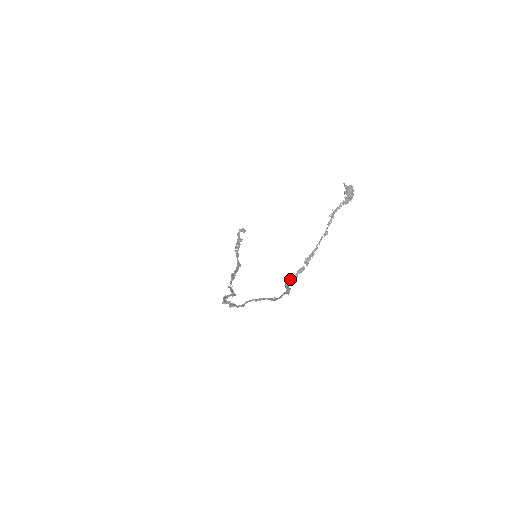
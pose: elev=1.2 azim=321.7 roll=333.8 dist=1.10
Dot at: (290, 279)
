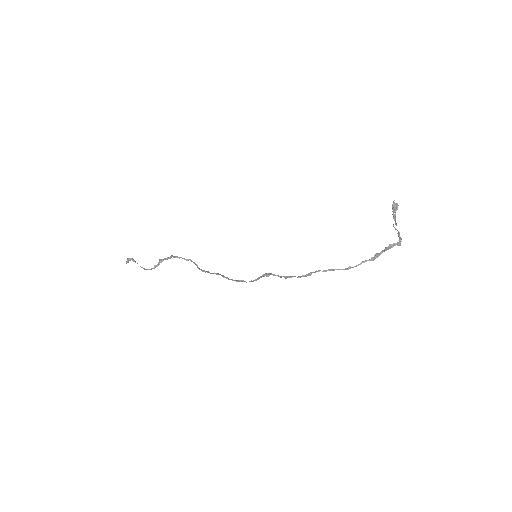
Dot at: (398, 242)
